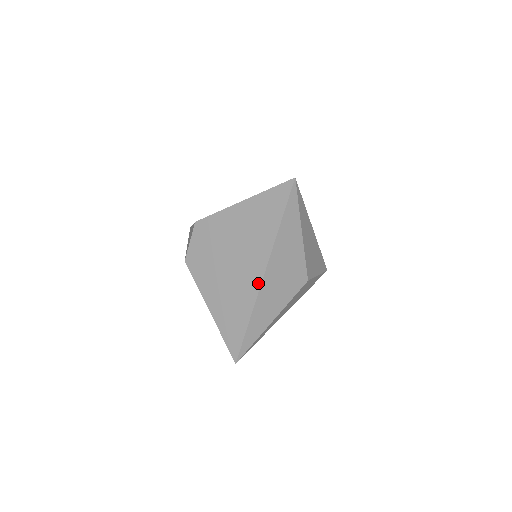
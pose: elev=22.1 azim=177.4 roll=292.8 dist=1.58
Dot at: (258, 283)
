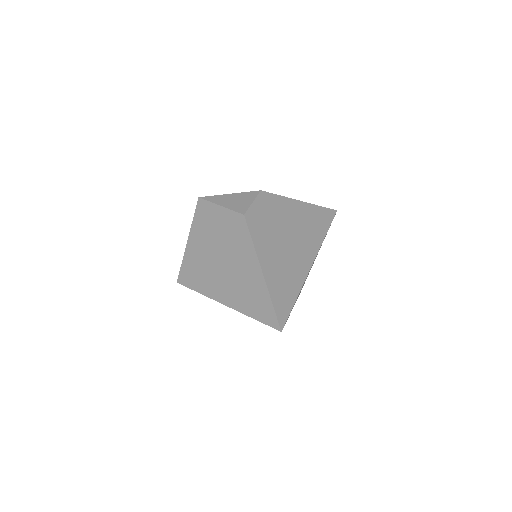
Dot at: (309, 266)
